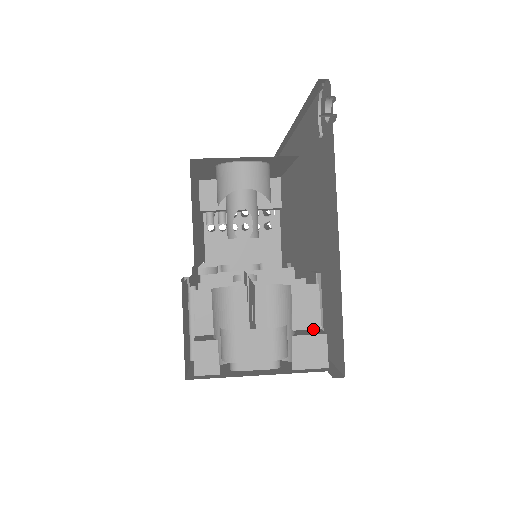
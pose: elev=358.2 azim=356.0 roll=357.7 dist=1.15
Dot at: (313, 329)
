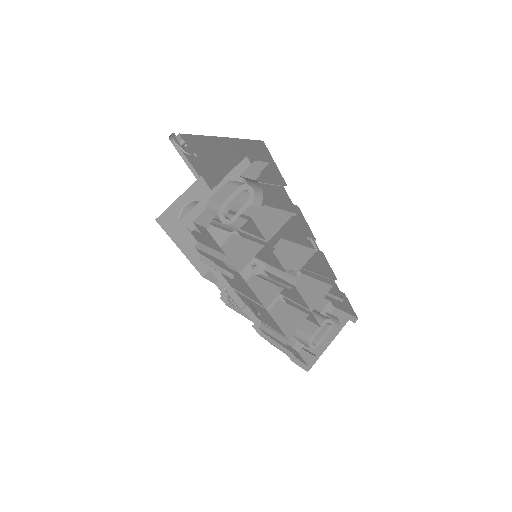
Dot at: occluded
